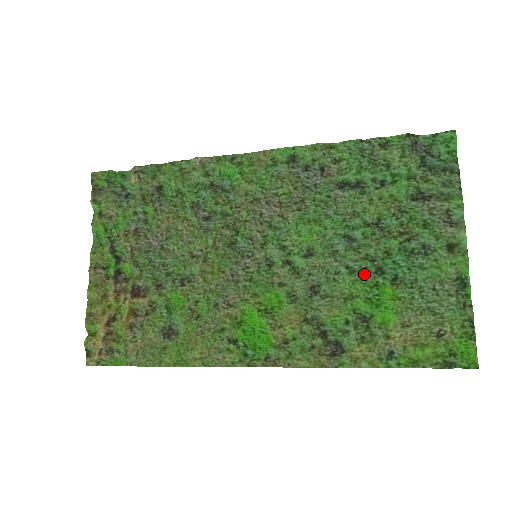
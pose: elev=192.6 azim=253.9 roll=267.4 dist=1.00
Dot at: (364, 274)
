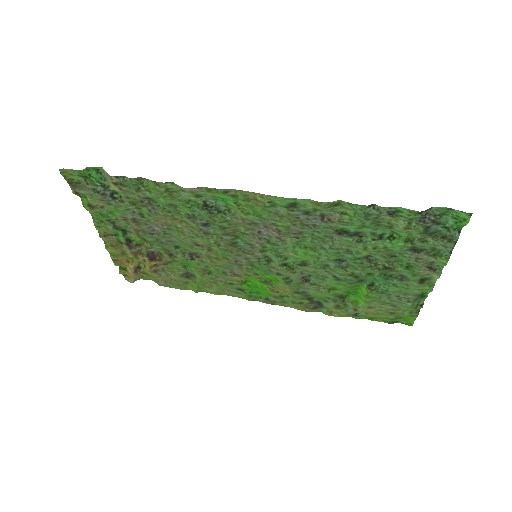
Dot at: (347, 282)
